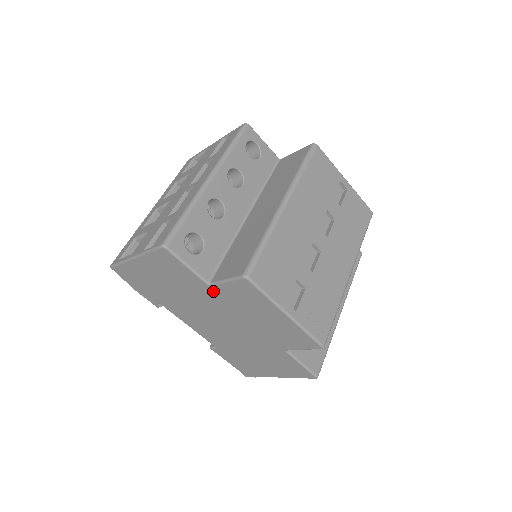
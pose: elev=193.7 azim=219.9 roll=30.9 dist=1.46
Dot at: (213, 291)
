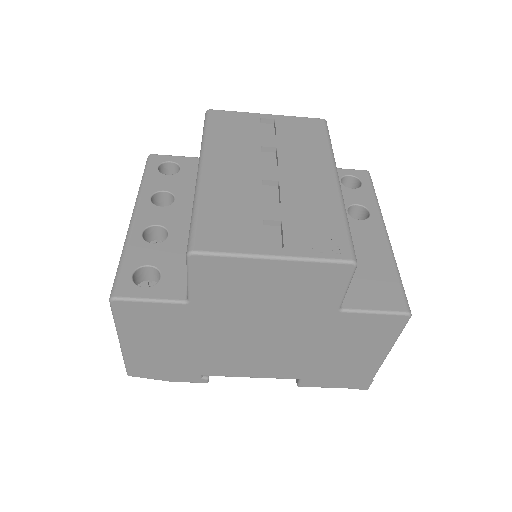
Dot at: (200, 306)
